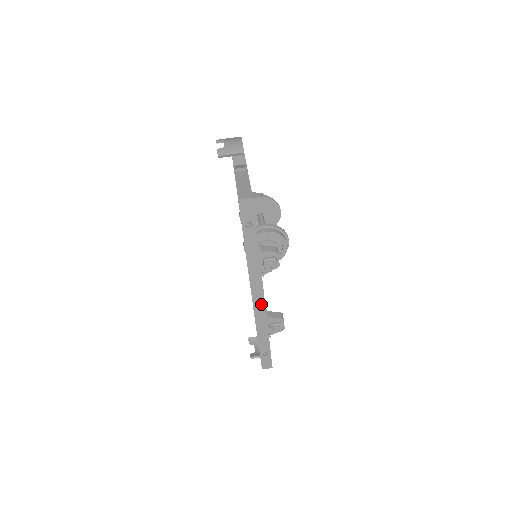
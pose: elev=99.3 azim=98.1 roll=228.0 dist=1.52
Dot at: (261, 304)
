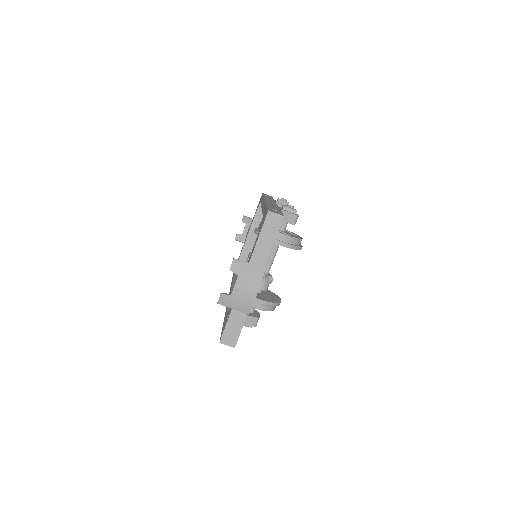
Dot at: occluded
